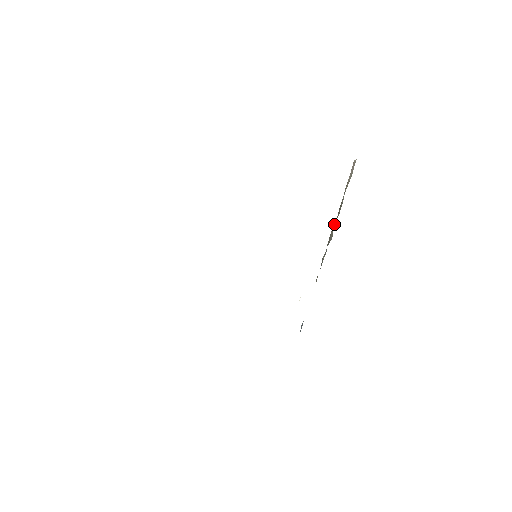
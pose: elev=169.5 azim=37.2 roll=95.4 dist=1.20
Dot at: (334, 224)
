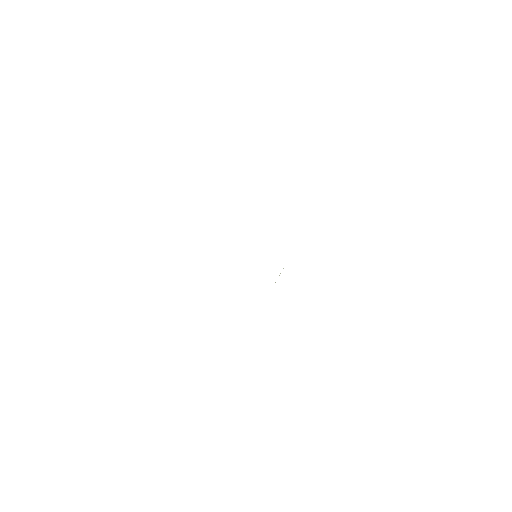
Dot at: occluded
